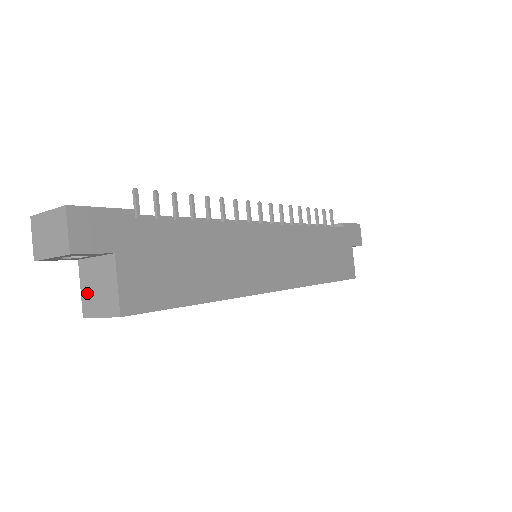
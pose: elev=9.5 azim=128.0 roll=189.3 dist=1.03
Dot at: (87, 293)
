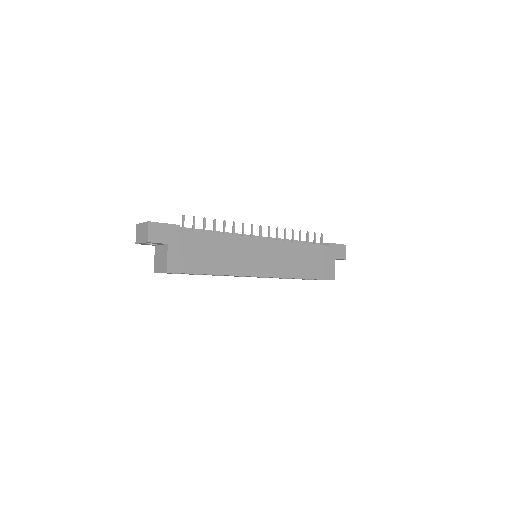
Dot at: (156, 261)
